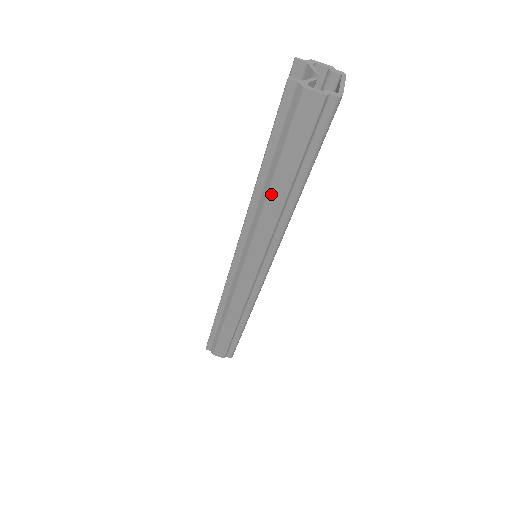
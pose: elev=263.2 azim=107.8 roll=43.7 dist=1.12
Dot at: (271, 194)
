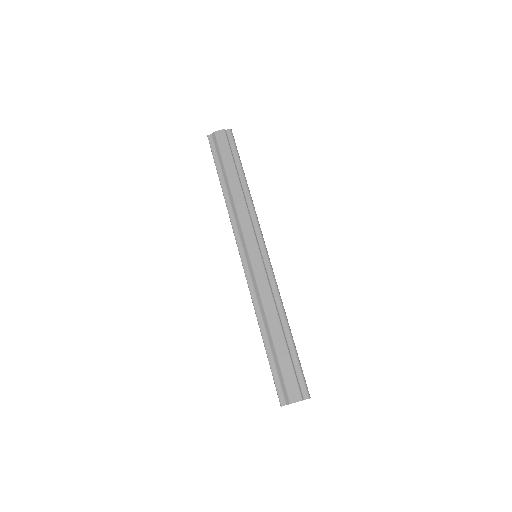
Dot at: (231, 186)
